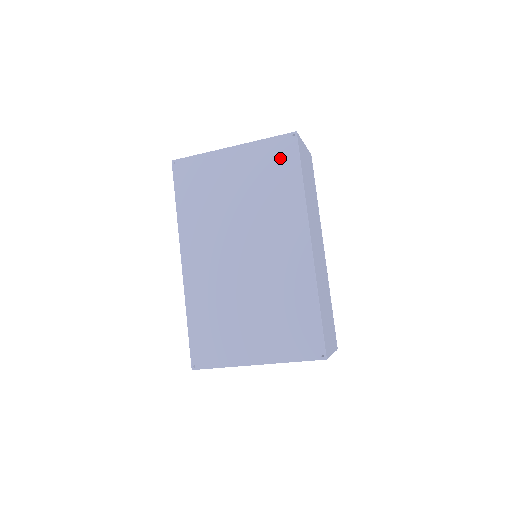
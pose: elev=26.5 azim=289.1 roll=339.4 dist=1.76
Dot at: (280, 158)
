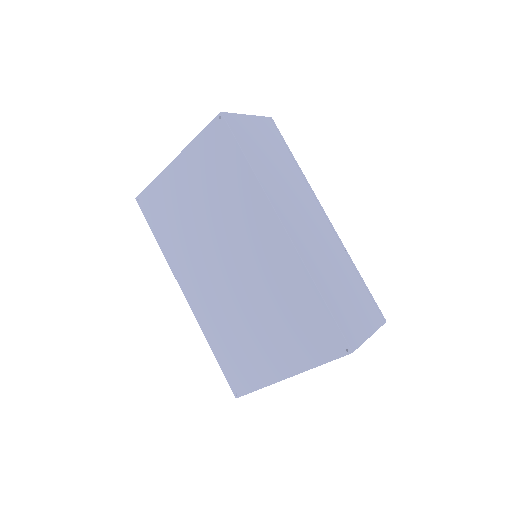
Dot at: (218, 149)
